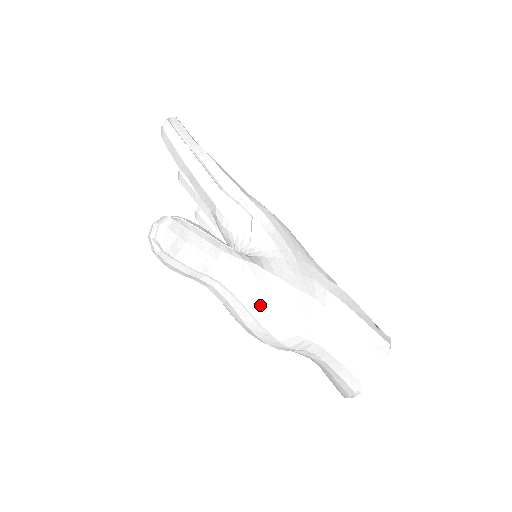
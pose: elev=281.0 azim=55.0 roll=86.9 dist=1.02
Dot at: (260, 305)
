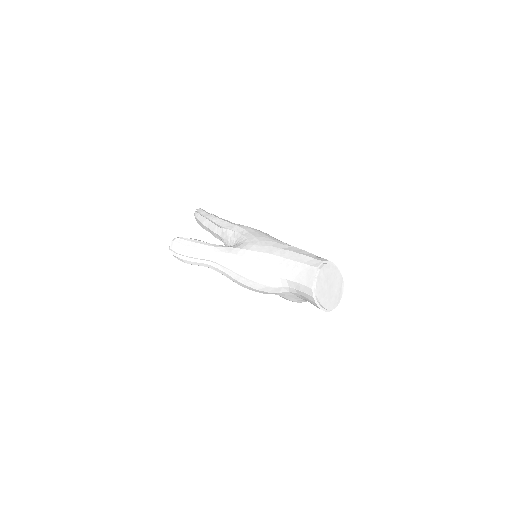
Dot at: (235, 265)
